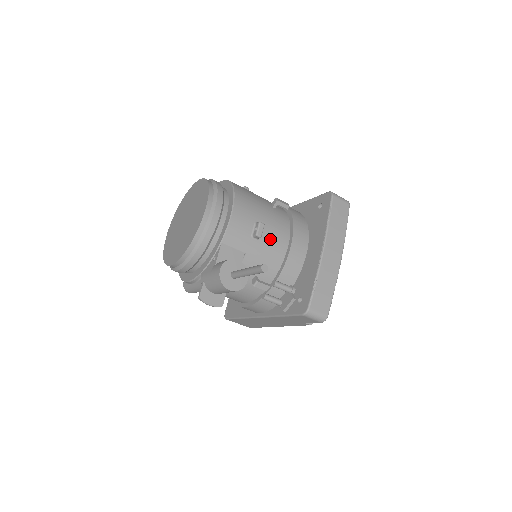
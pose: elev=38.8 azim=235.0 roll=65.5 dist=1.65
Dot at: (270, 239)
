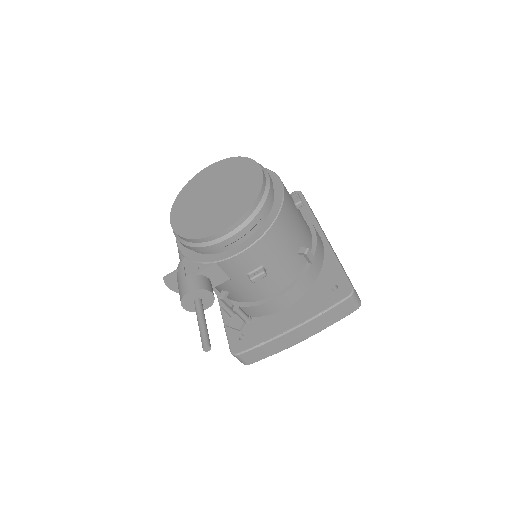
Dot at: (263, 283)
